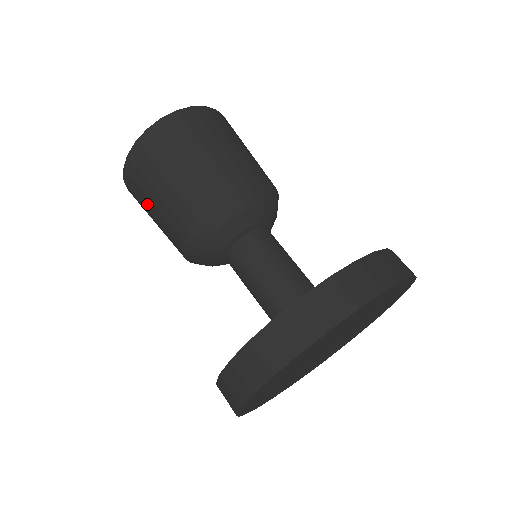
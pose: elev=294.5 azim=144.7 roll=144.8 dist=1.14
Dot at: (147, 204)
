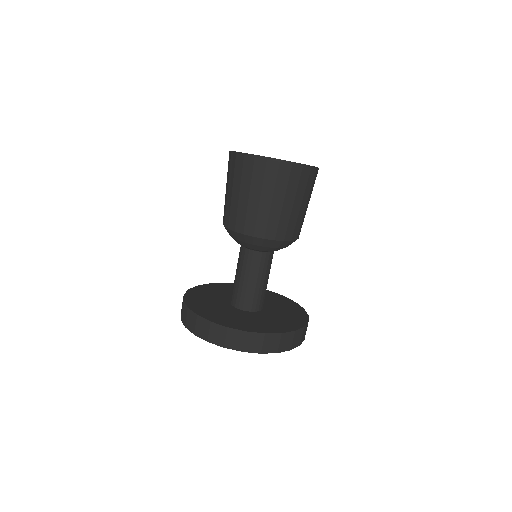
Dot at: occluded
